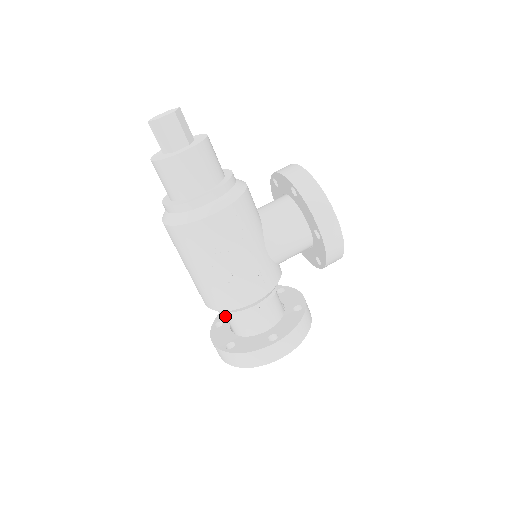
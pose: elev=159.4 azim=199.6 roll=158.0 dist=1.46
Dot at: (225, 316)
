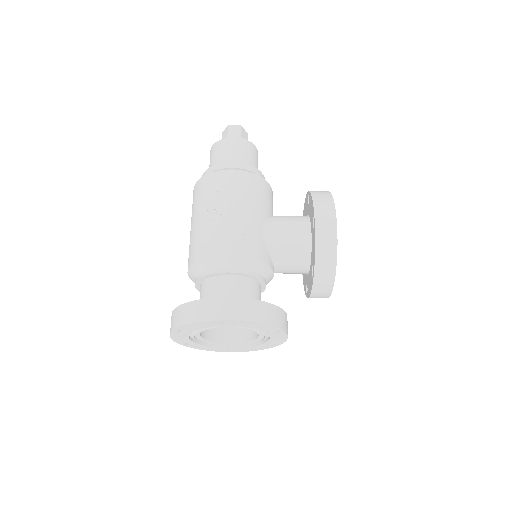
Dot at: occluded
